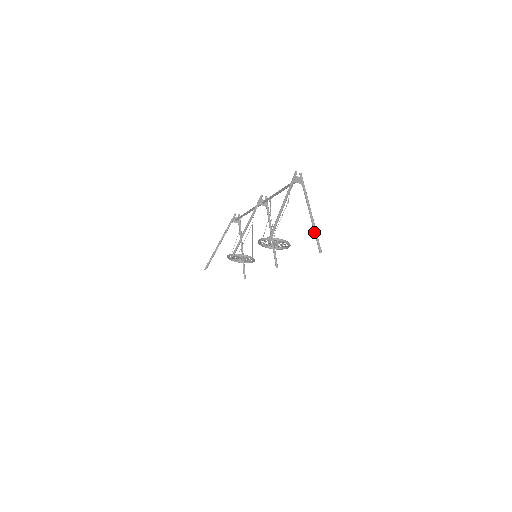
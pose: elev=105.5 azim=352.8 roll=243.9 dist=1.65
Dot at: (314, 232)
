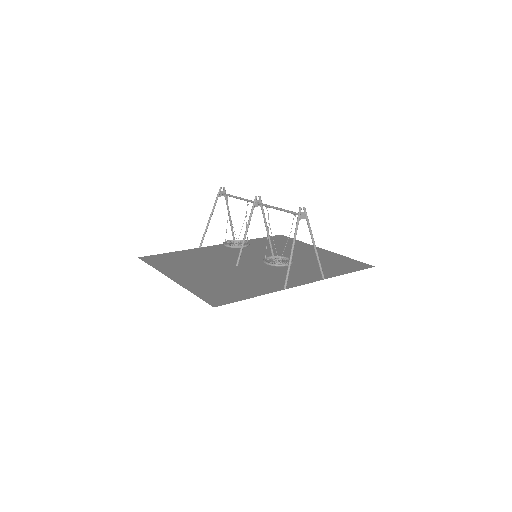
Dot at: (318, 262)
